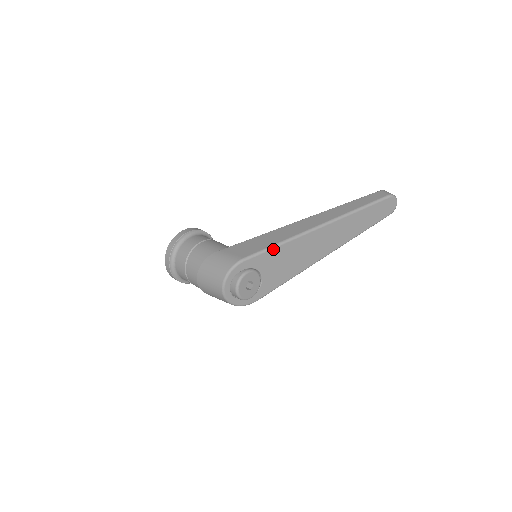
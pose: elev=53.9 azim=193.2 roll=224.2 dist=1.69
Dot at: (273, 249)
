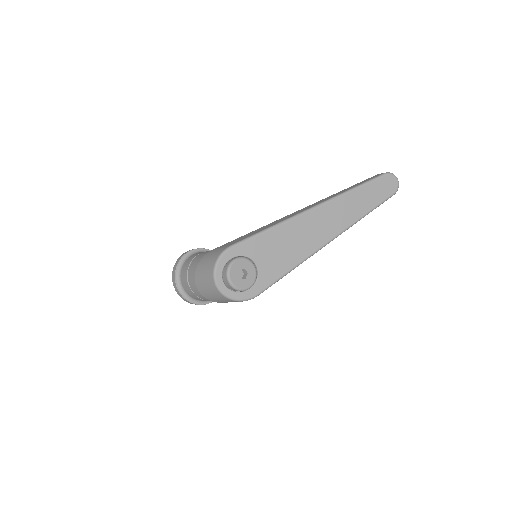
Dot at: (262, 234)
